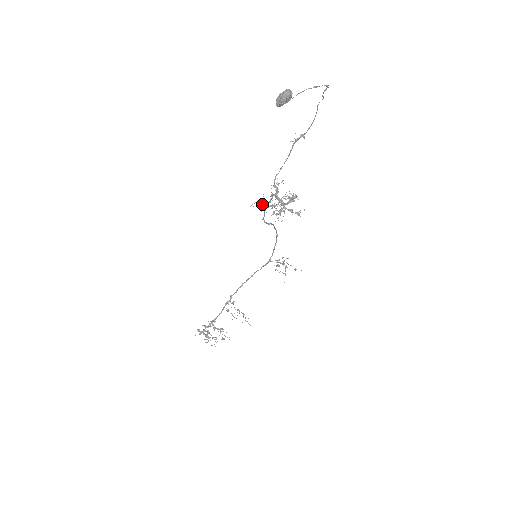
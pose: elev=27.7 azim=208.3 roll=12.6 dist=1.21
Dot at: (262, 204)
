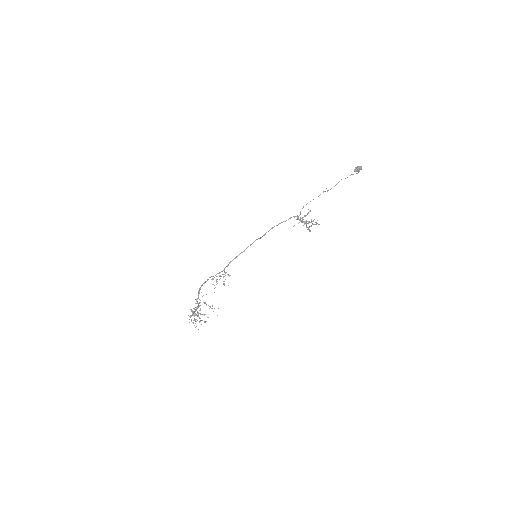
Dot at: (302, 218)
